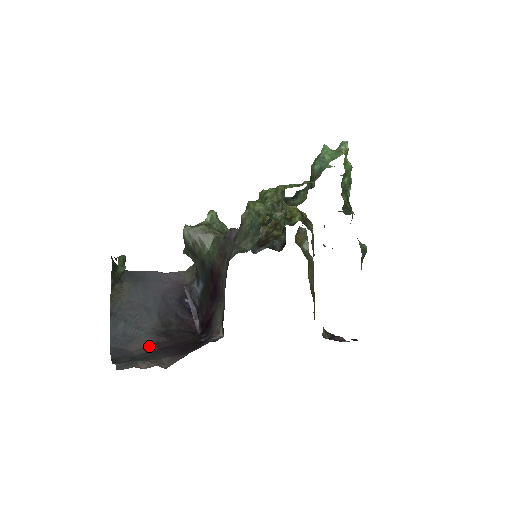
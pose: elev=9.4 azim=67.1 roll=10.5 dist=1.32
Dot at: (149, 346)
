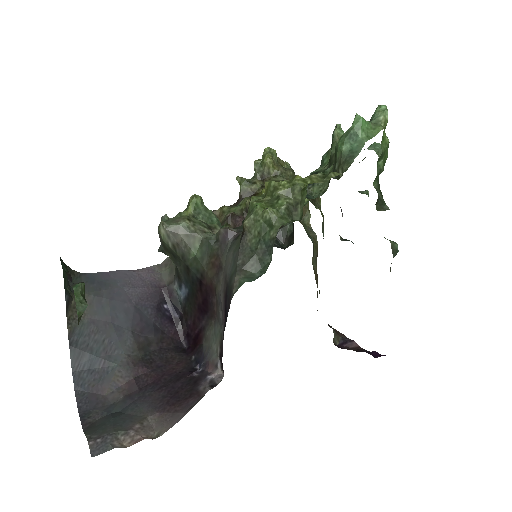
Dot at: (126, 385)
